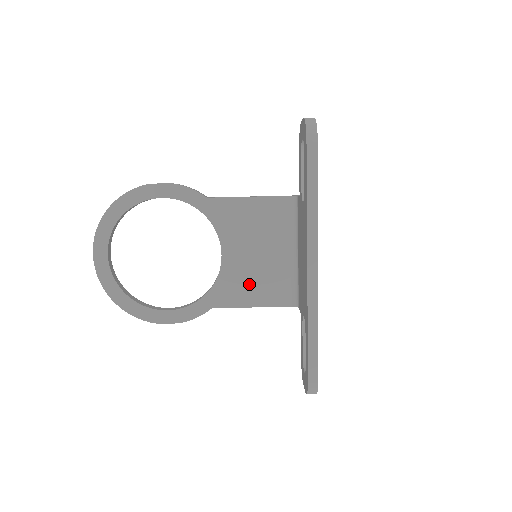
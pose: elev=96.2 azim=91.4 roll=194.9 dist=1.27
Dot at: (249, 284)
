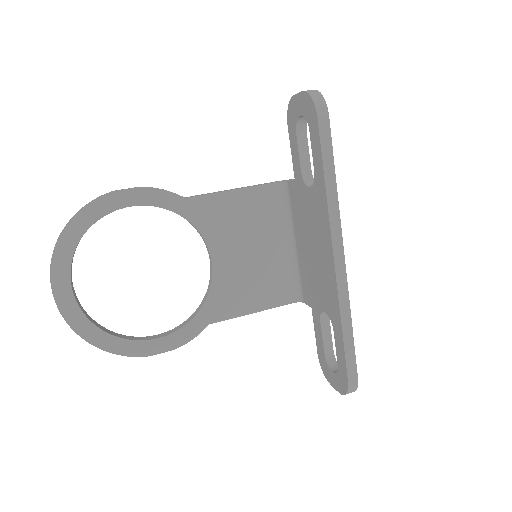
Dot at: (247, 288)
